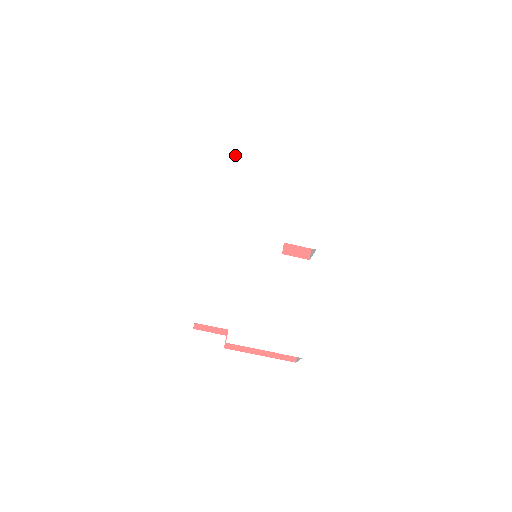
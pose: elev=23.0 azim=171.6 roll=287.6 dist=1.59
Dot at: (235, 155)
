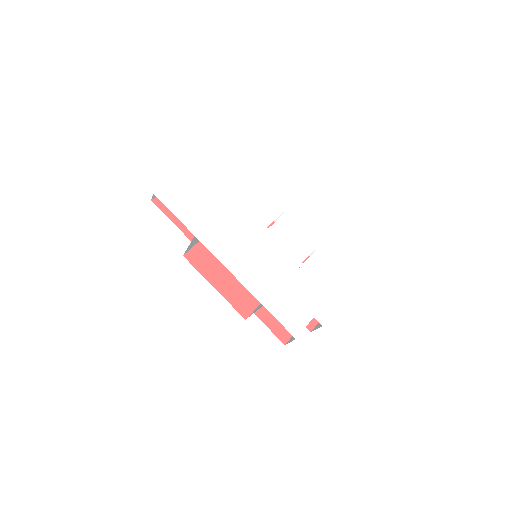
Dot at: (161, 199)
